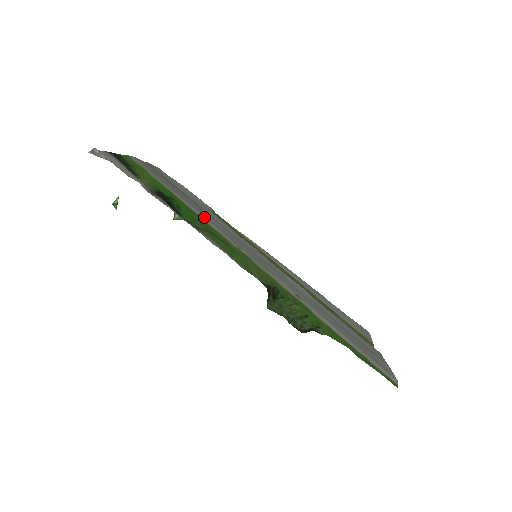
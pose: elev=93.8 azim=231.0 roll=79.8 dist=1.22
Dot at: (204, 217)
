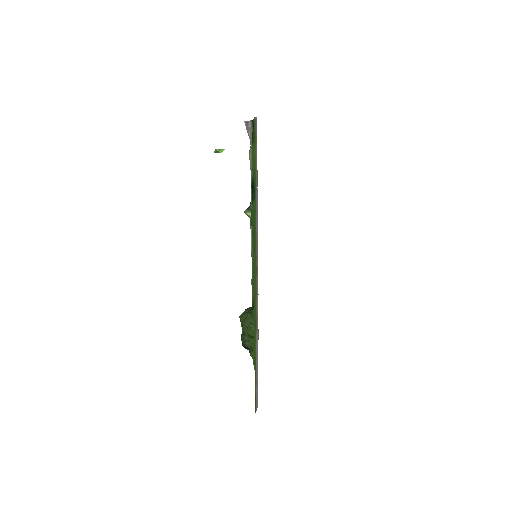
Dot at: occluded
